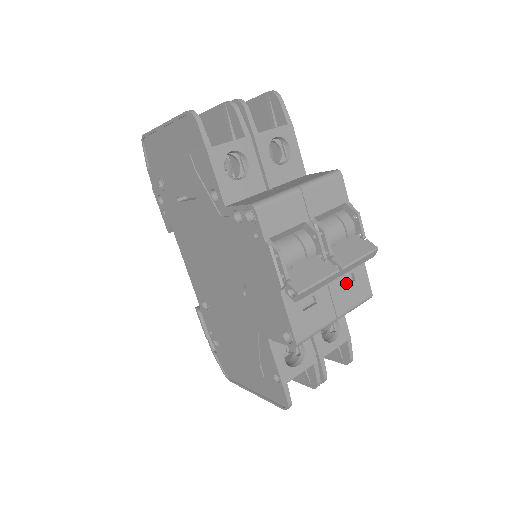
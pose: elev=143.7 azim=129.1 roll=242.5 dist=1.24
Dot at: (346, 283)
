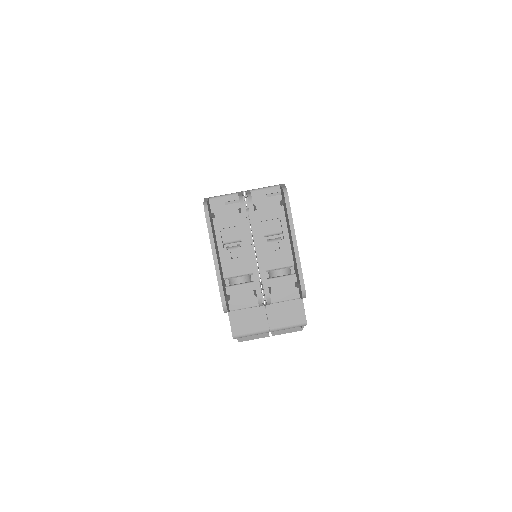
Dot at: occluded
